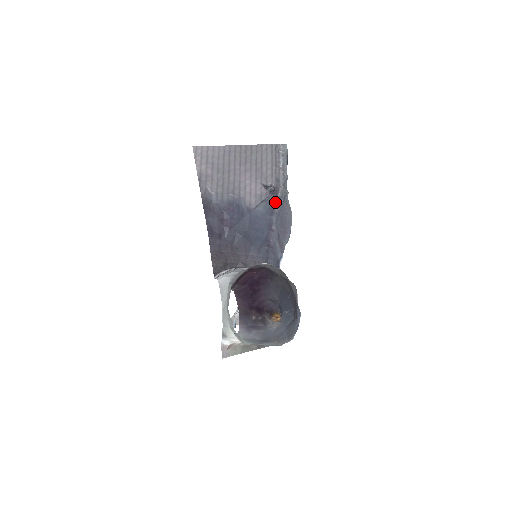
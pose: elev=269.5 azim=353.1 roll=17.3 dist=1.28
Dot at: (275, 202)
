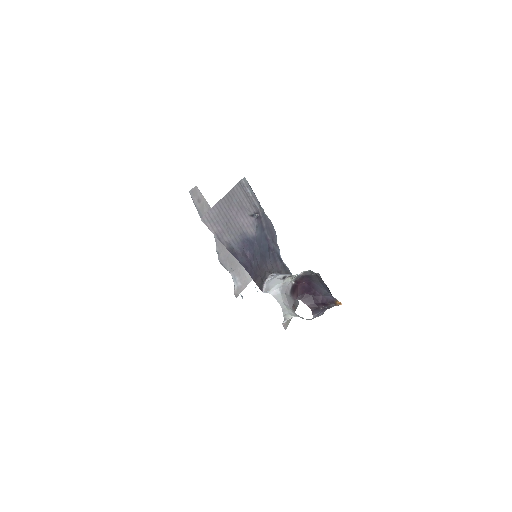
Dot at: (261, 221)
